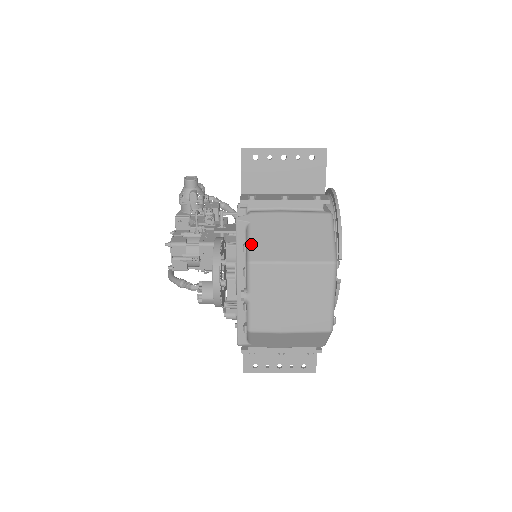
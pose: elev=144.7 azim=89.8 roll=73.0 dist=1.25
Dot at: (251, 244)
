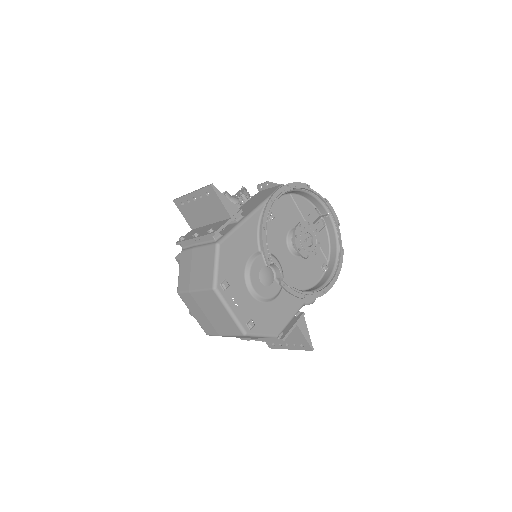
Dot at: (179, 278)
